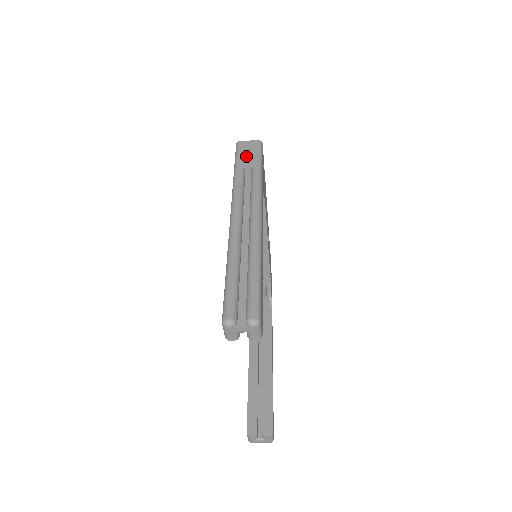
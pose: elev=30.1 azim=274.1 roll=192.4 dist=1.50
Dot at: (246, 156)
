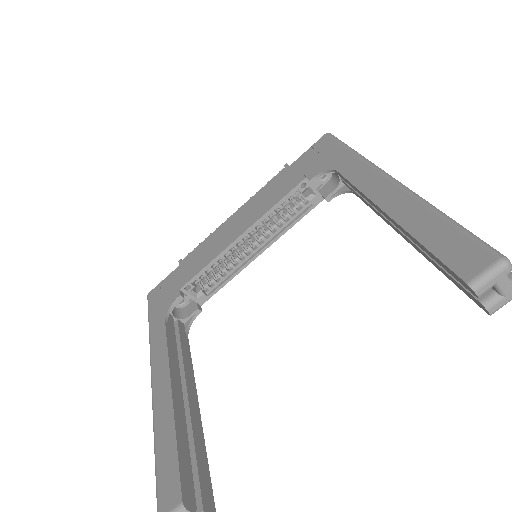
Dot at: occluded
